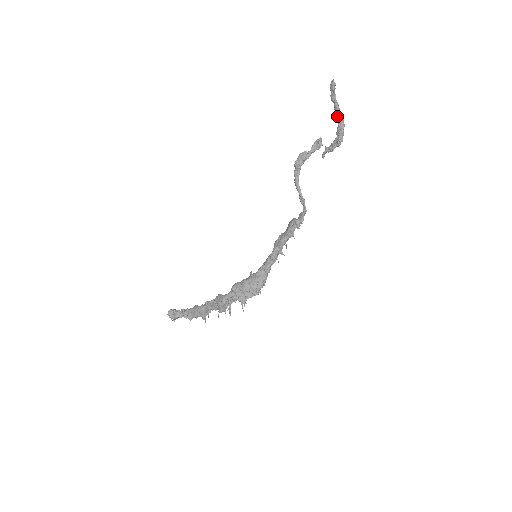
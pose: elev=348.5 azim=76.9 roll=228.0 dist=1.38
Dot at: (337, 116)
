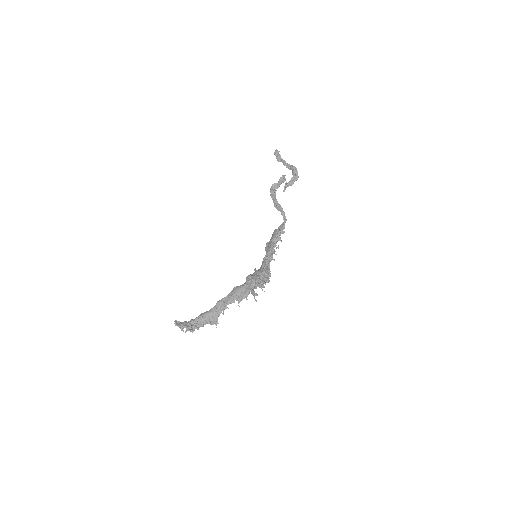
Dot at: (287, 167)
